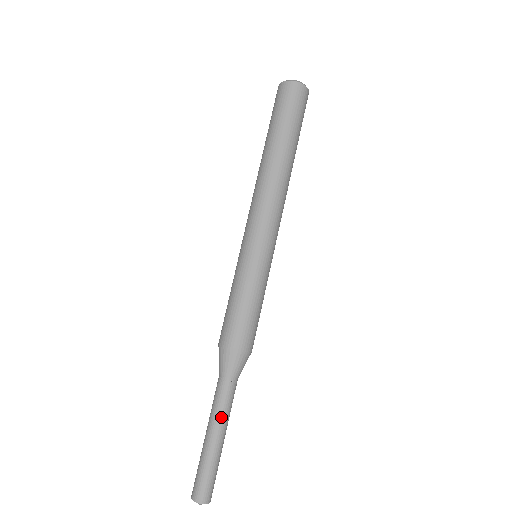
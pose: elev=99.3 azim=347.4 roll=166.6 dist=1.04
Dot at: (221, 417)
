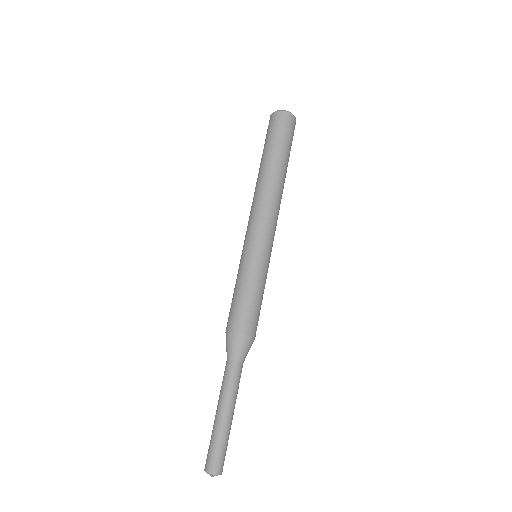
Dot at: (227, 395)
